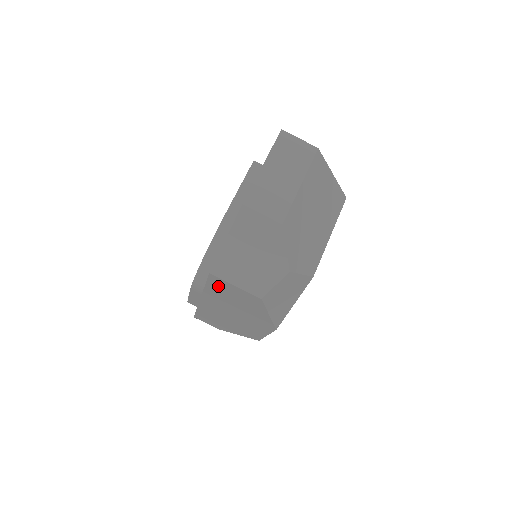
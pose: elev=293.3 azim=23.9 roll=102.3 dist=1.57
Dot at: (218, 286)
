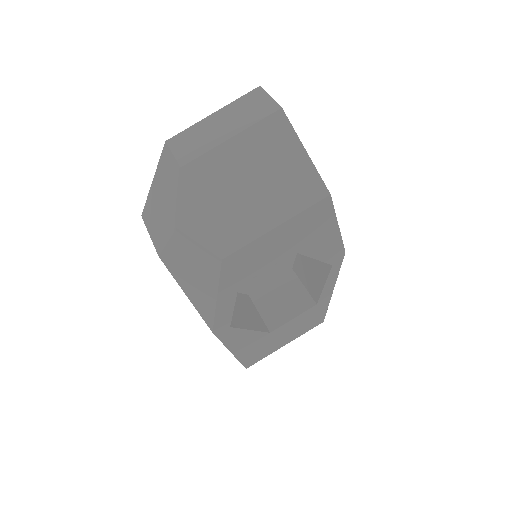
Dot at: occluded
